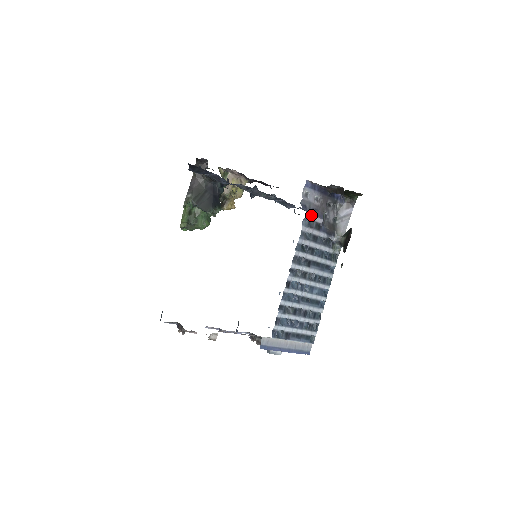
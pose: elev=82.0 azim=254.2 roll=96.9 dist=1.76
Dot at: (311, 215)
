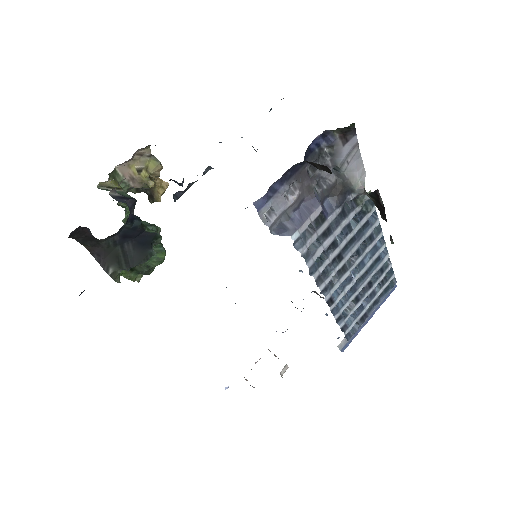
Dot at: (299, 227)
